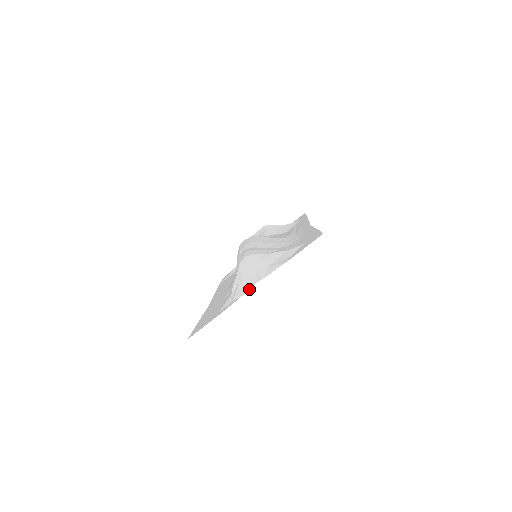
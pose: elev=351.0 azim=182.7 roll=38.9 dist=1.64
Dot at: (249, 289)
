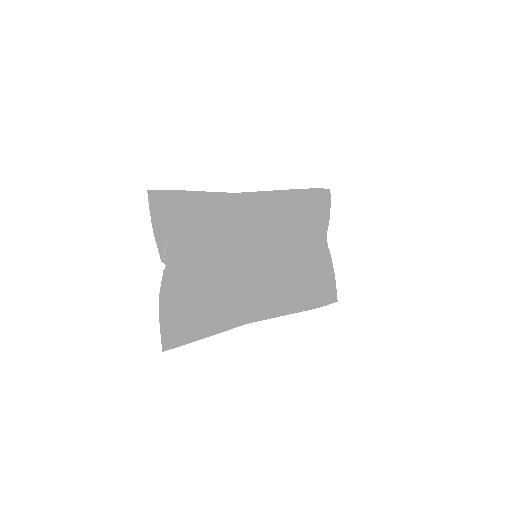
Dot at: (162, 276)
